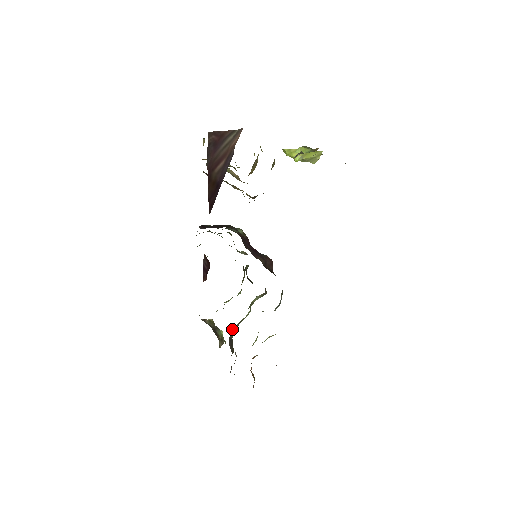
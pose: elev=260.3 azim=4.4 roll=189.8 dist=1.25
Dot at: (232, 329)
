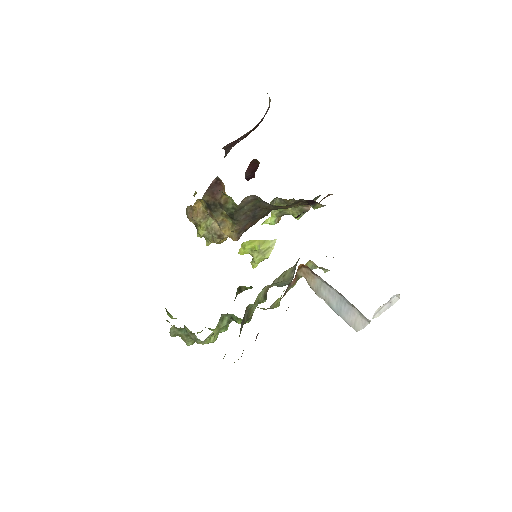
Dot at: (245, 310)
